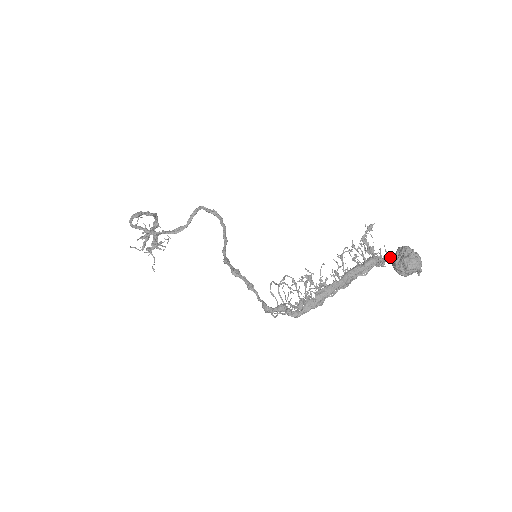
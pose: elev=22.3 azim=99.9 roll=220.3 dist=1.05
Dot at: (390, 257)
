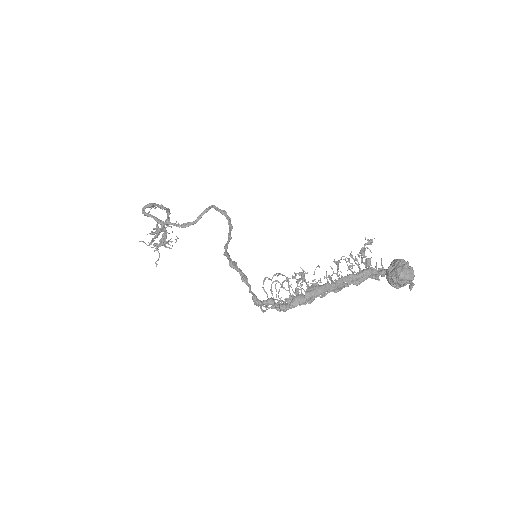
Dot at: (385, 270)
